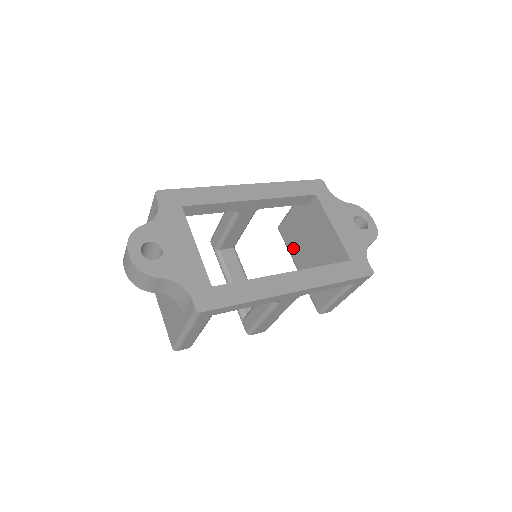
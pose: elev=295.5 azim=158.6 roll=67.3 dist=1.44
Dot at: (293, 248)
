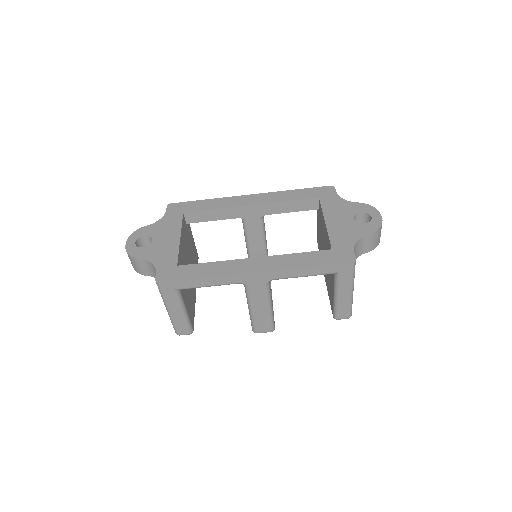
Dot at: occluded
